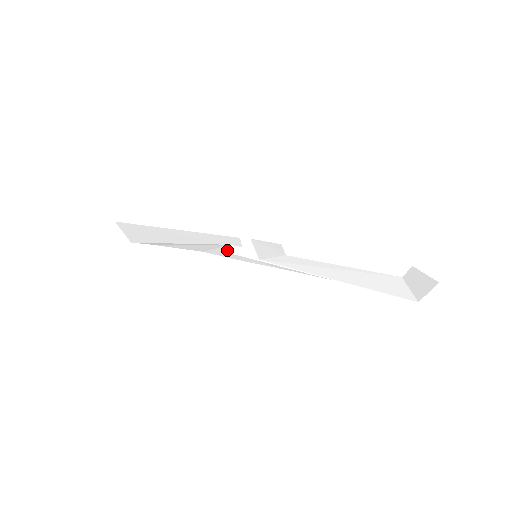
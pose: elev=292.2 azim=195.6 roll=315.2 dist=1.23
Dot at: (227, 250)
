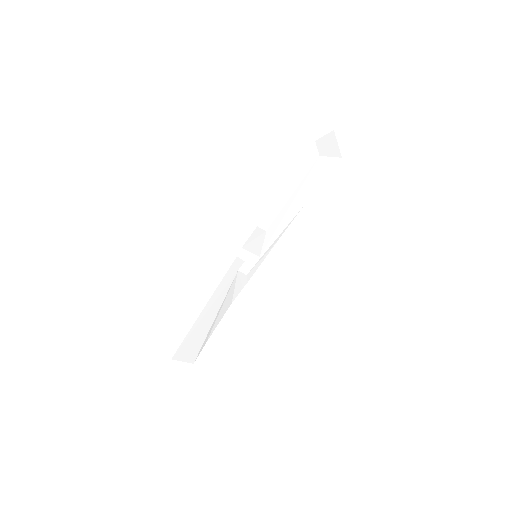
Dot at: (240, 278)
